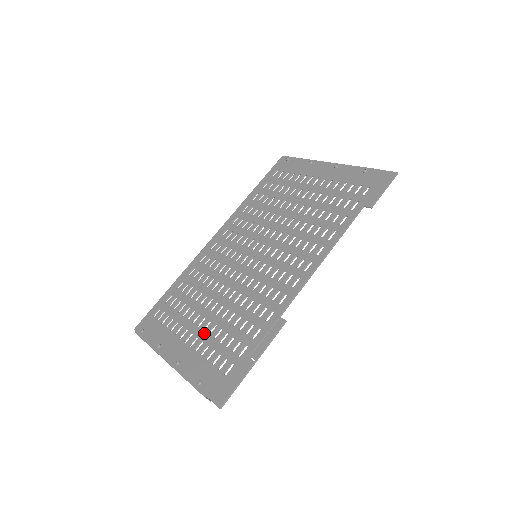
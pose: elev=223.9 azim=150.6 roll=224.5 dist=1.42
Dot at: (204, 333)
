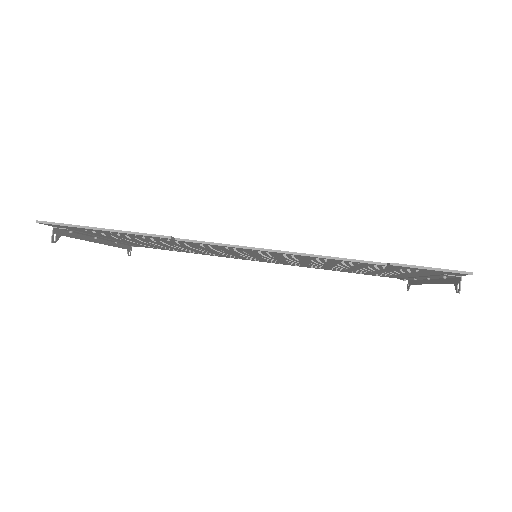
Dot at: occluded
